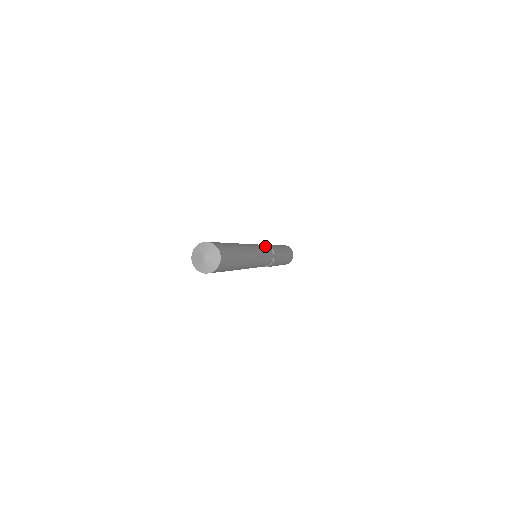
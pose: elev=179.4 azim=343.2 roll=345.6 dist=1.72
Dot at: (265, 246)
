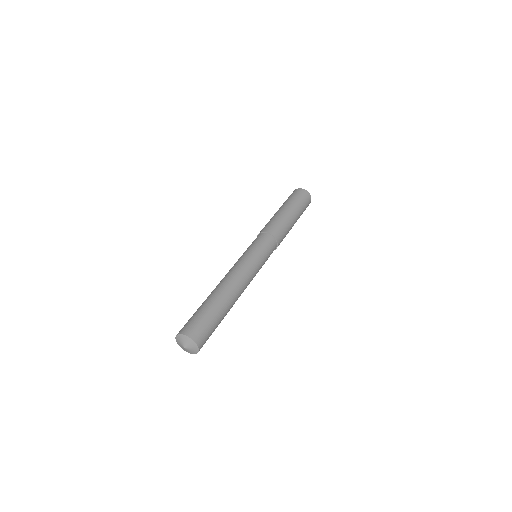
Dot at: (271, 252)
